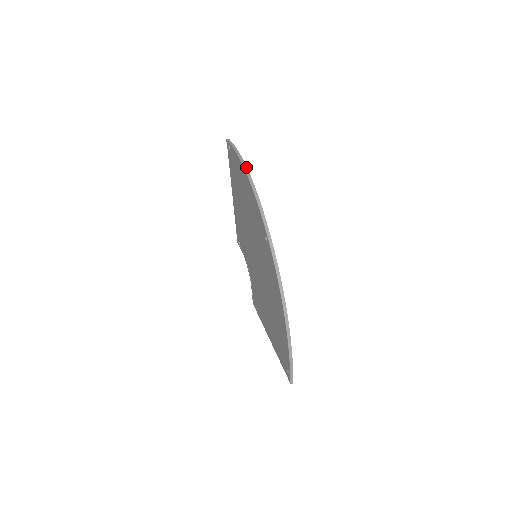
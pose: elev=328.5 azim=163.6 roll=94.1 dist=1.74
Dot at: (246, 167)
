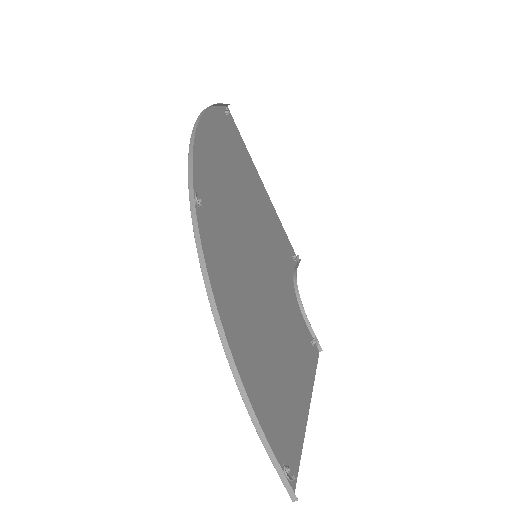
Dot at: (201, 114)
